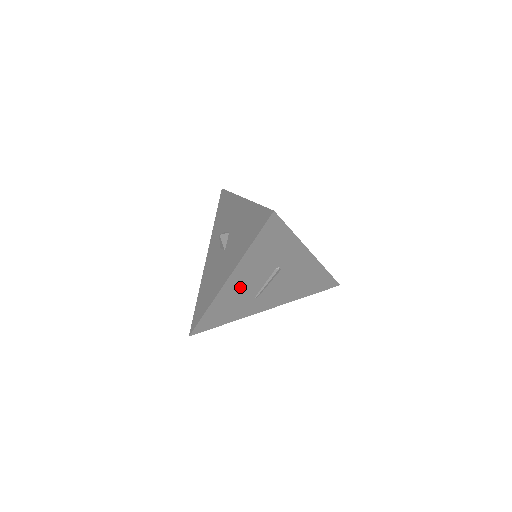
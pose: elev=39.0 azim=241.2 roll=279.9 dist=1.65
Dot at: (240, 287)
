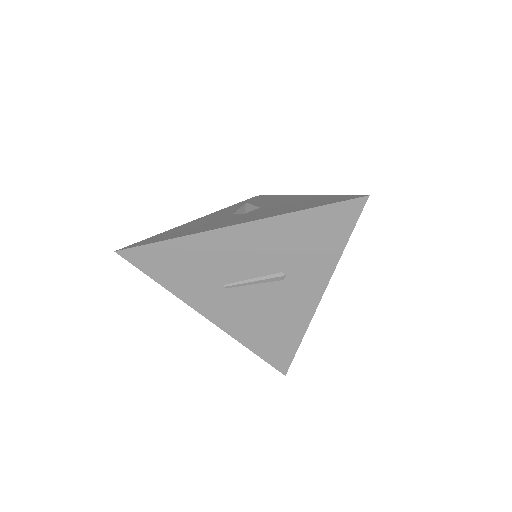
Dot at: (233, 251)
